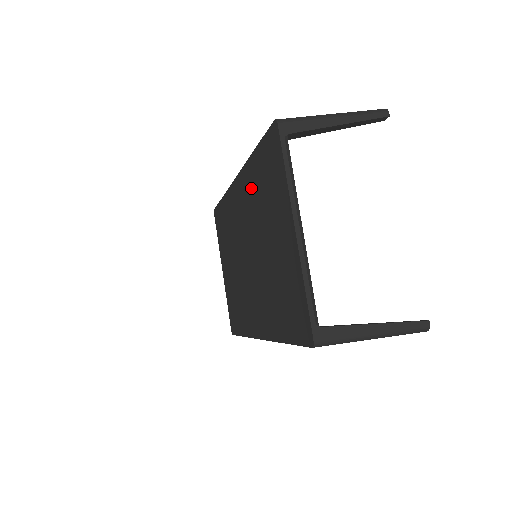
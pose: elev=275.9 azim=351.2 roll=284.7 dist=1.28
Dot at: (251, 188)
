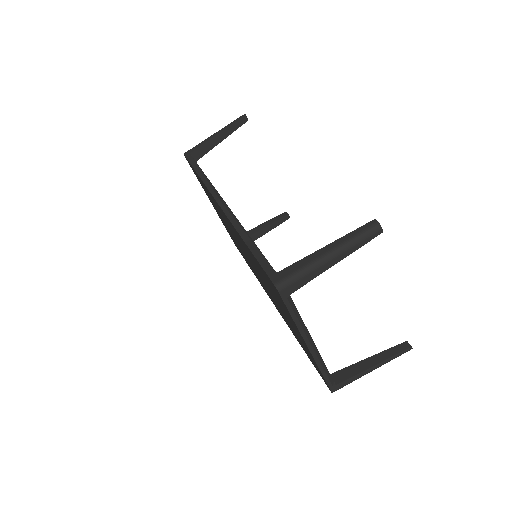
Dot at: (246, 249)
